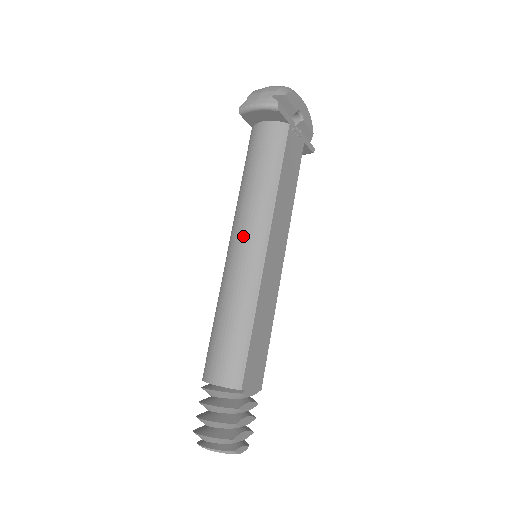
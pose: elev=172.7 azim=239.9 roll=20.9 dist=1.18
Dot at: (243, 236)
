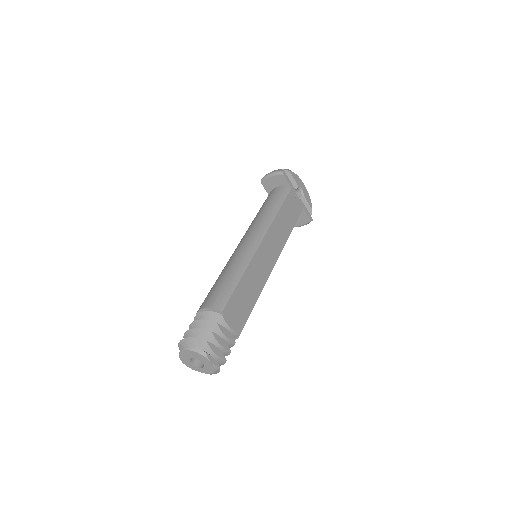
Dot at: (248, 235)
